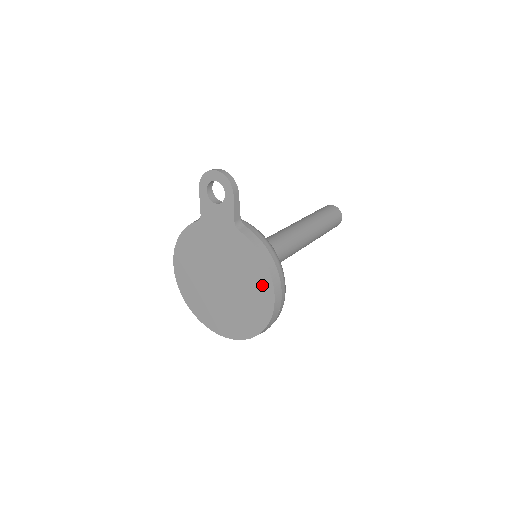
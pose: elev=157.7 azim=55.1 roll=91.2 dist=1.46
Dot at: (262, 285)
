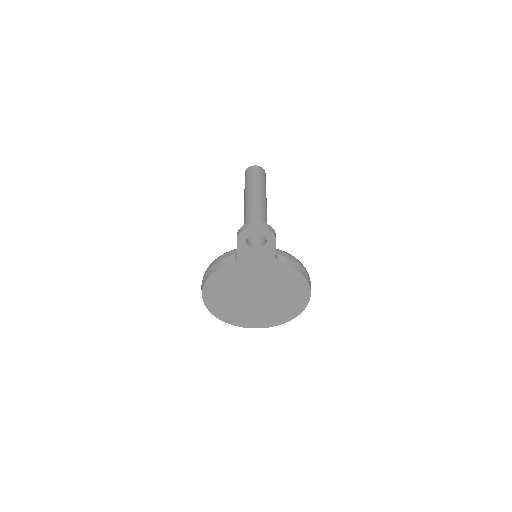
Dot at: (300, 291)
